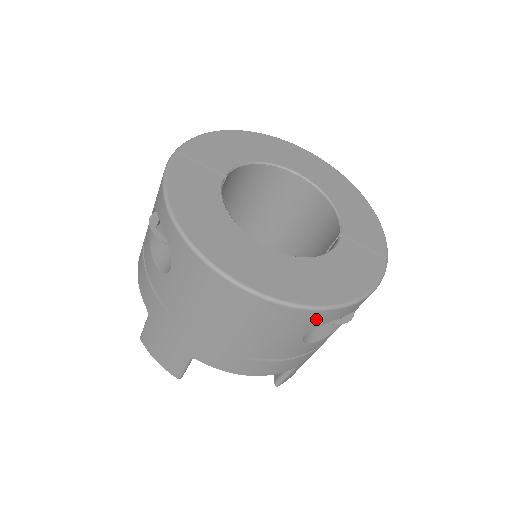
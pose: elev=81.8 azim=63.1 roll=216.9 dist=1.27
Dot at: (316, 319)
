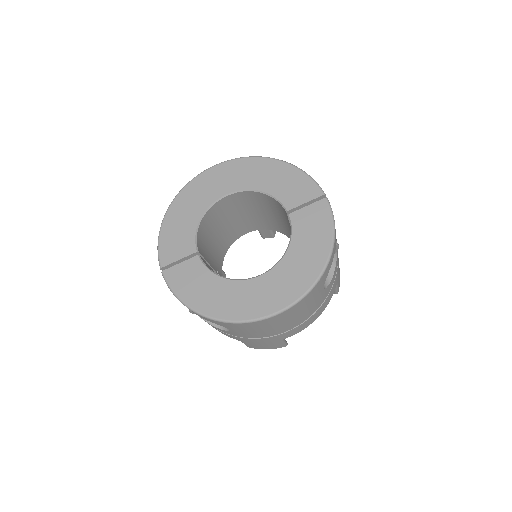
Dot at: (321, 283)
